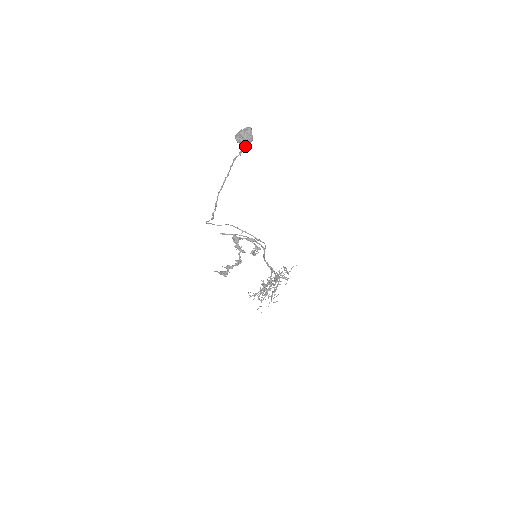
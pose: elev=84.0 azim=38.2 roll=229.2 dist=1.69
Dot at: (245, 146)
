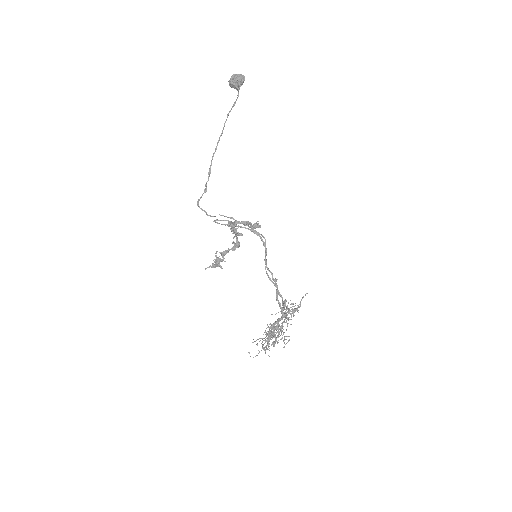
Dot at: (238, 95)
